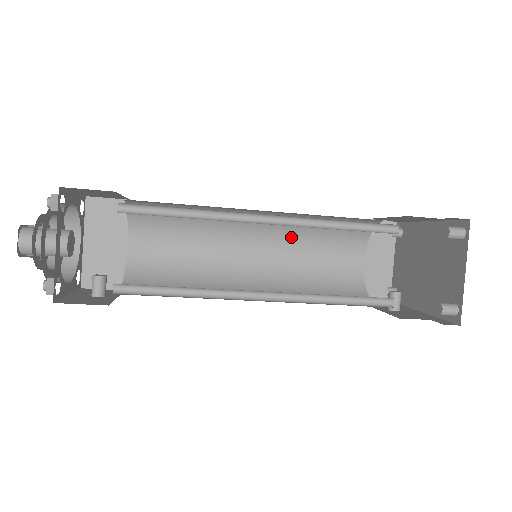
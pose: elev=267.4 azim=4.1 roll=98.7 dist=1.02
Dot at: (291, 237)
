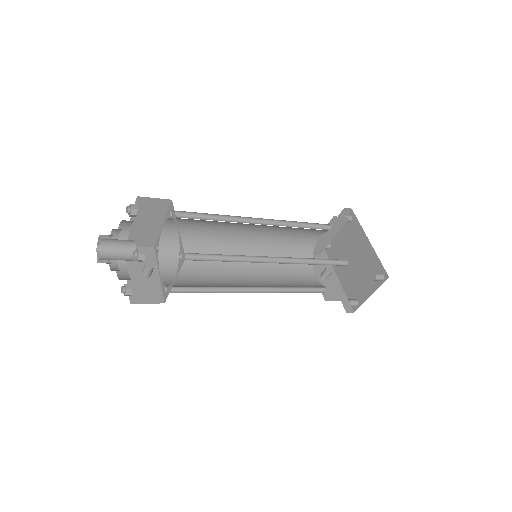
Dot at: (280, 228)
